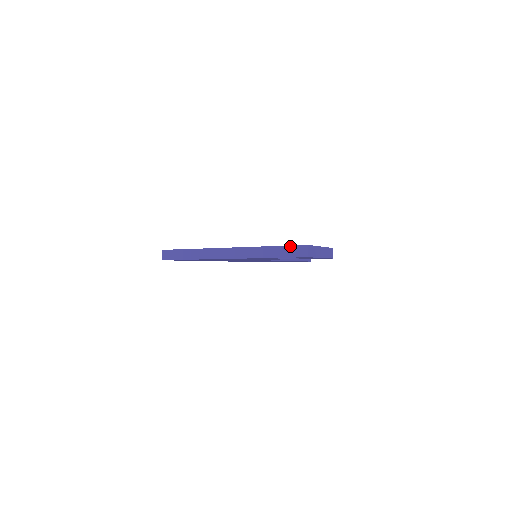
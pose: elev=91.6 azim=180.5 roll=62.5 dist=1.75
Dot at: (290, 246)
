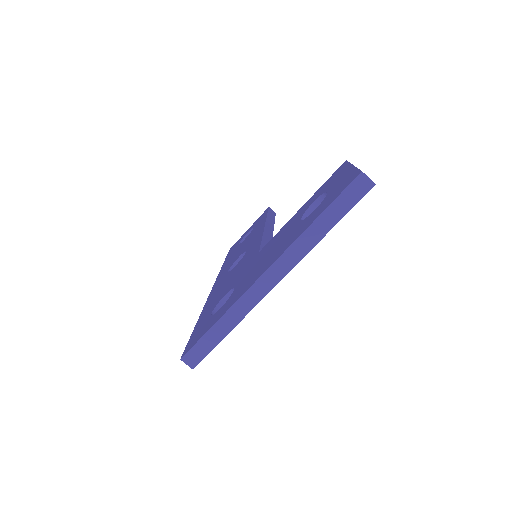
Dot at: (341, 194)
